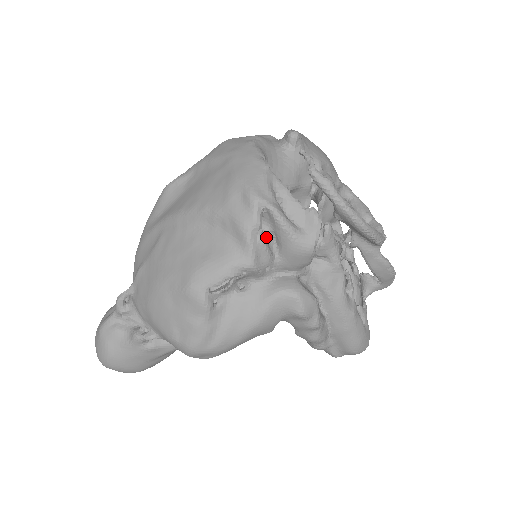
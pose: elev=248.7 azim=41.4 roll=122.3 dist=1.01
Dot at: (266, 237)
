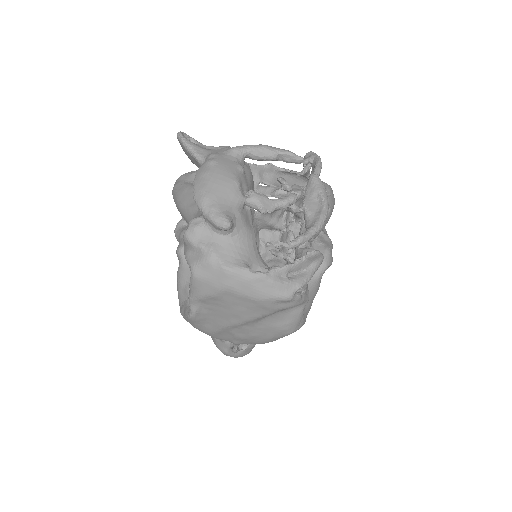
Dot at: occluded
